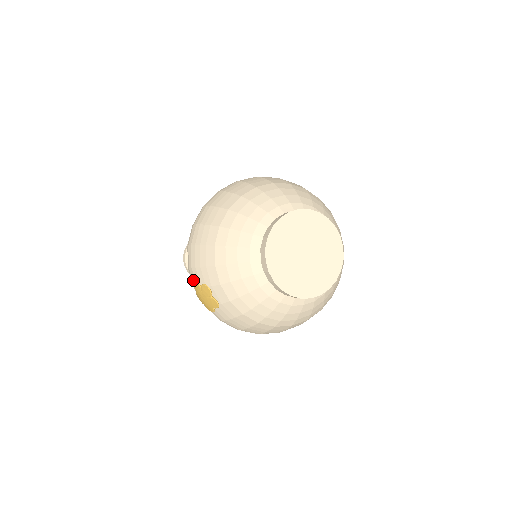
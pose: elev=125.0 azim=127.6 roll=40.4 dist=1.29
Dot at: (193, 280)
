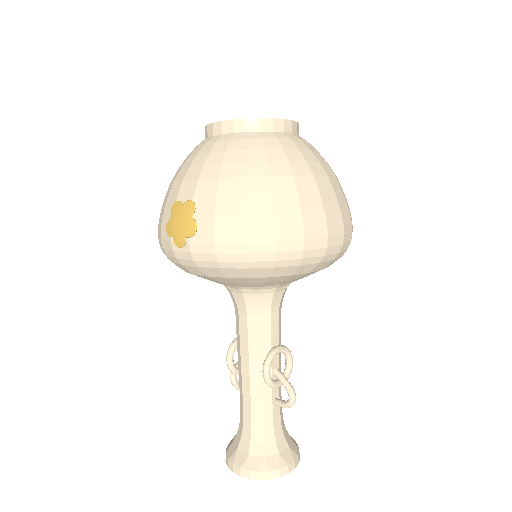
Dot at: (166, 236)
